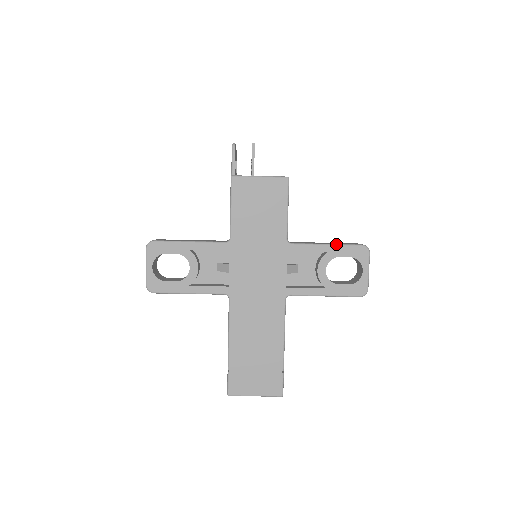
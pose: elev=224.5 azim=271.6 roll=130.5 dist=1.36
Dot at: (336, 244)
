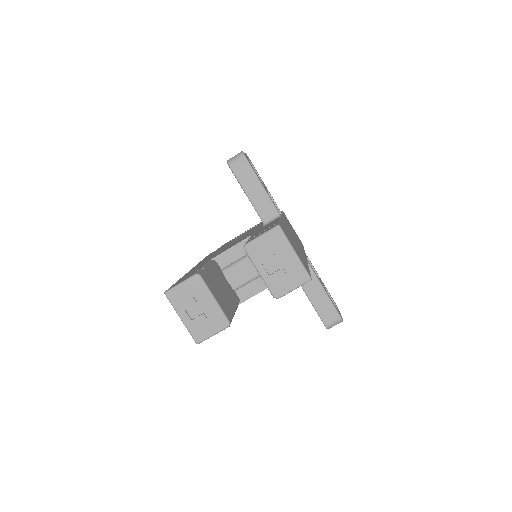
Dot at: occluded
